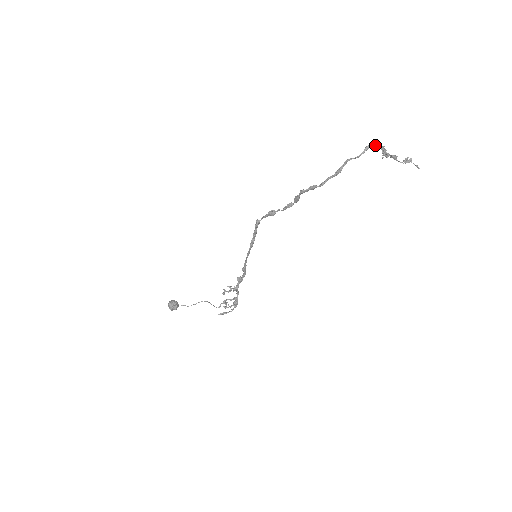
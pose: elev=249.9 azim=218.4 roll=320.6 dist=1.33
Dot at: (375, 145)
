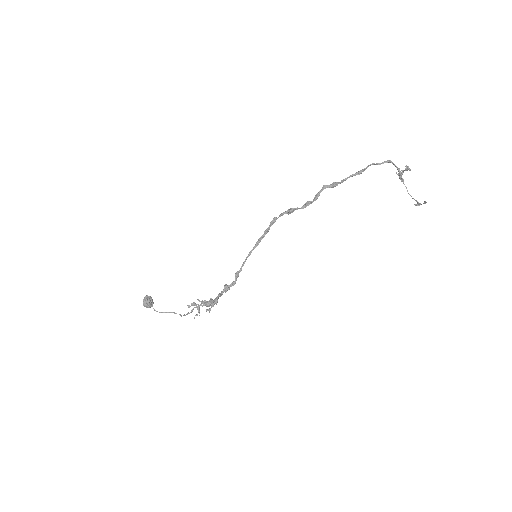
Dot at: occluded
